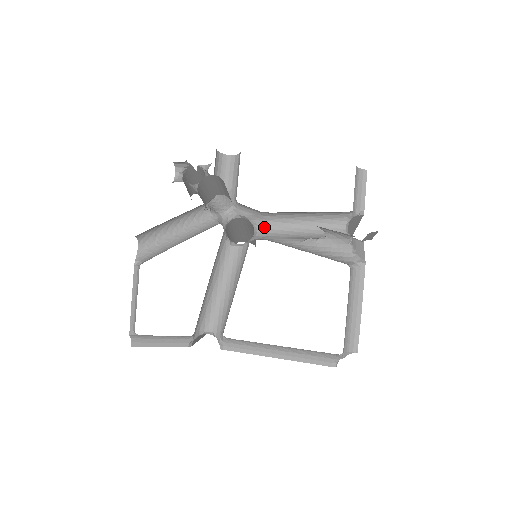
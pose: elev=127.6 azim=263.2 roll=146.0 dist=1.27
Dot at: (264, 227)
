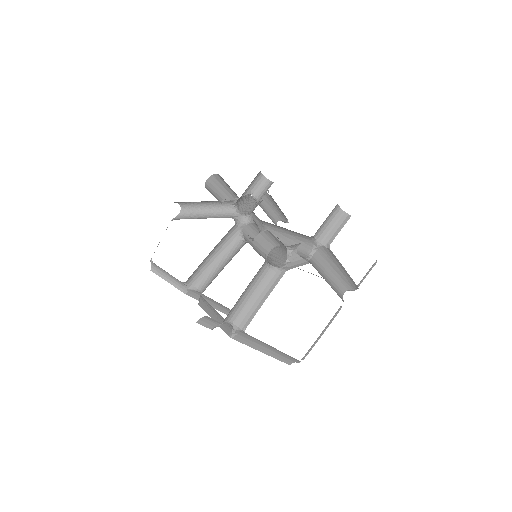
Dot at: occluded
